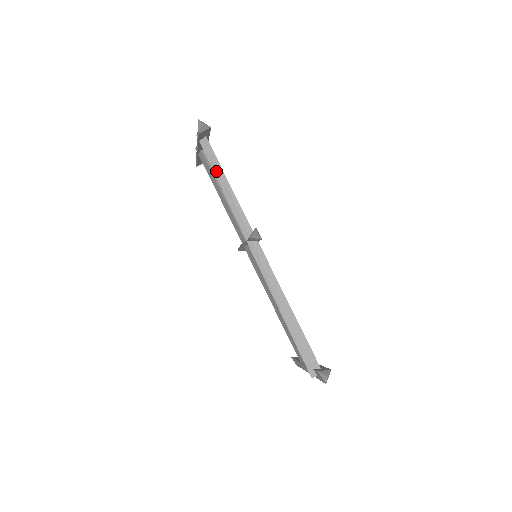
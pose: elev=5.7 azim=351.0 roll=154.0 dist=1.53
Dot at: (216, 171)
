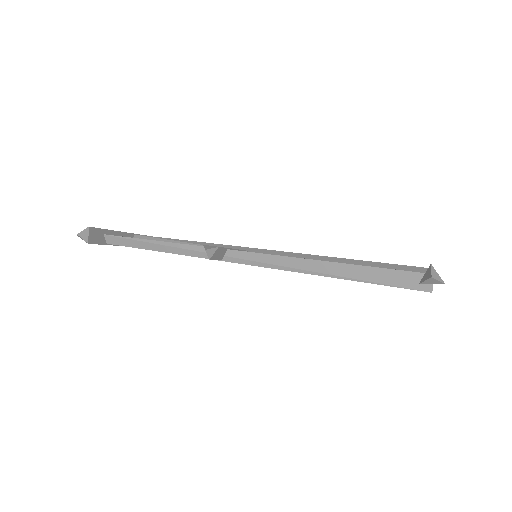
Dot at: (139, 246)
